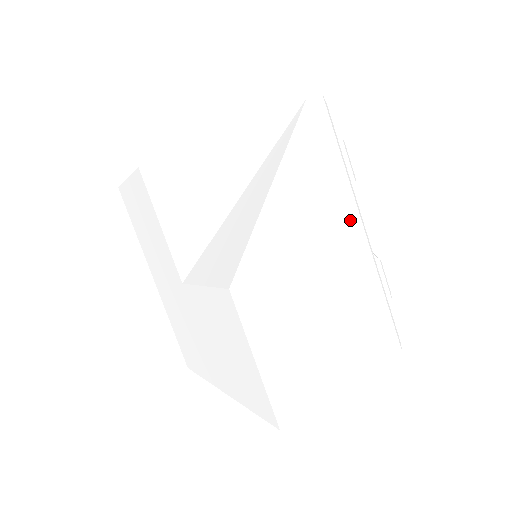
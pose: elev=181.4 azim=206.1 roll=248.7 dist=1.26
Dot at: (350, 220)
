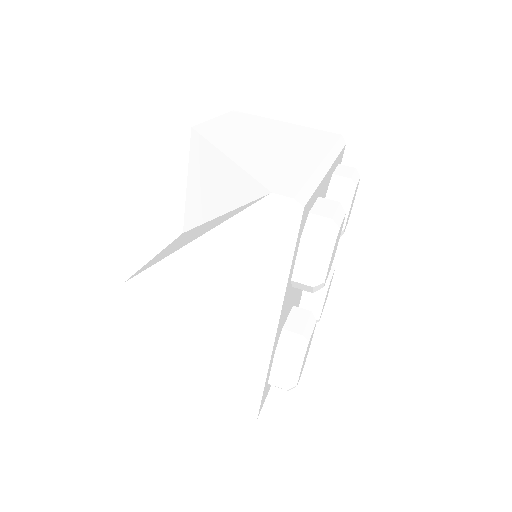
Dot at: (256, 315)
